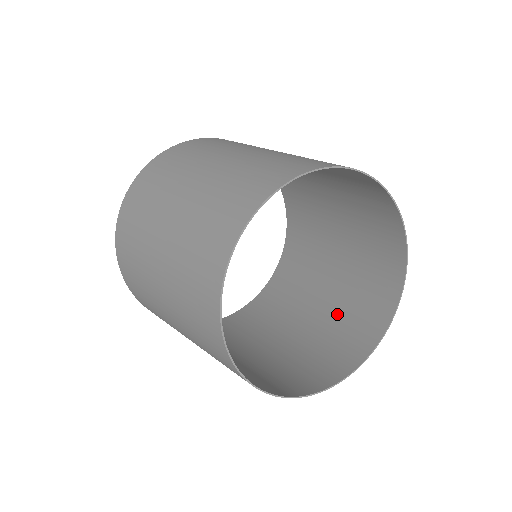
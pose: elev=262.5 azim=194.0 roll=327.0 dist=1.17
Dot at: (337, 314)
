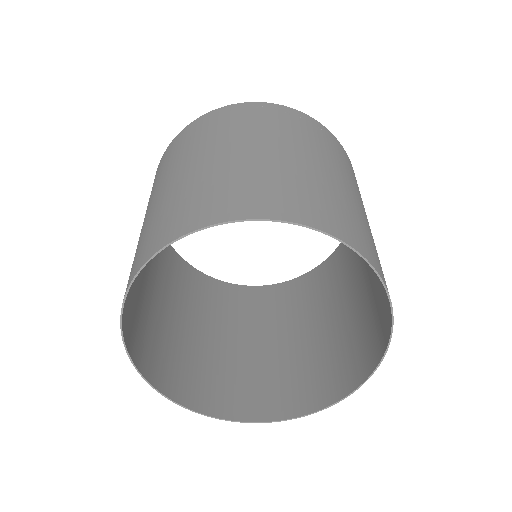
Dot at: (317, 352)
